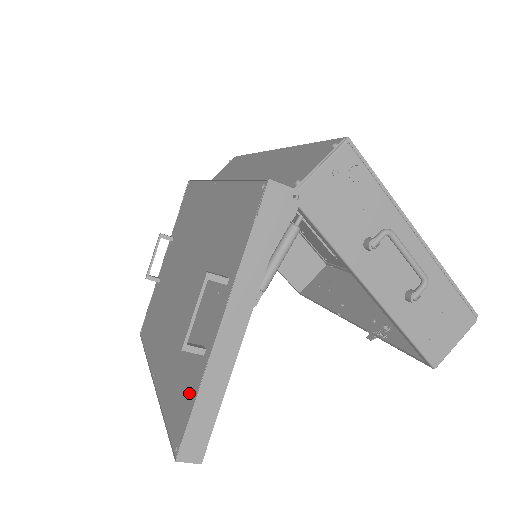
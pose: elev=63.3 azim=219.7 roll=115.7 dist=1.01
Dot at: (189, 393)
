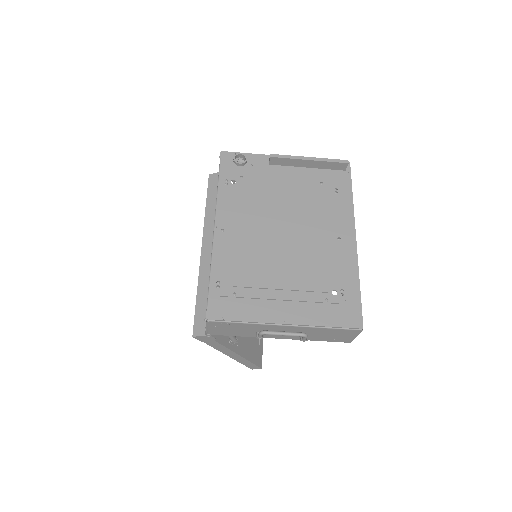
Dot at: occluded
